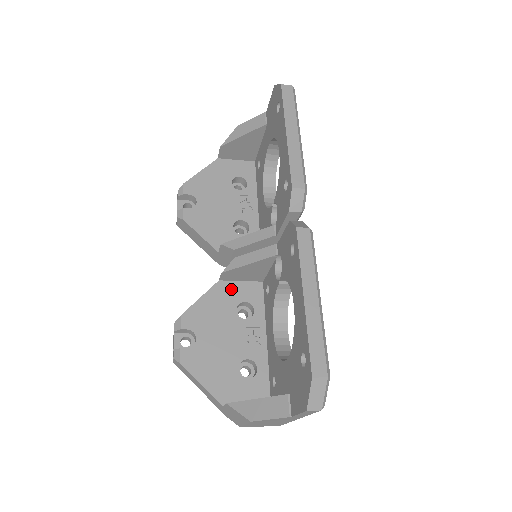
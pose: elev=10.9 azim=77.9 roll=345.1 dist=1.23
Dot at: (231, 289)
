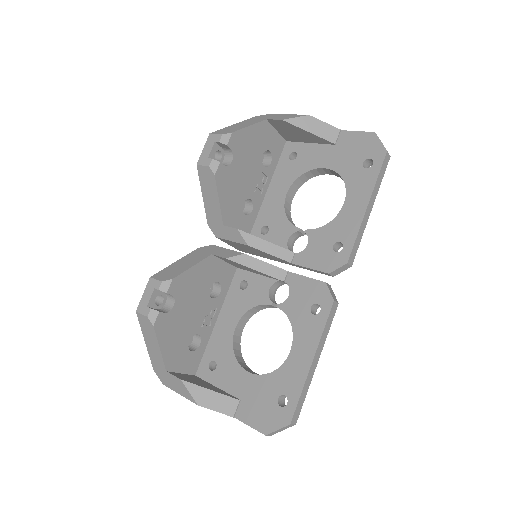
Dot at: (216, 266)
